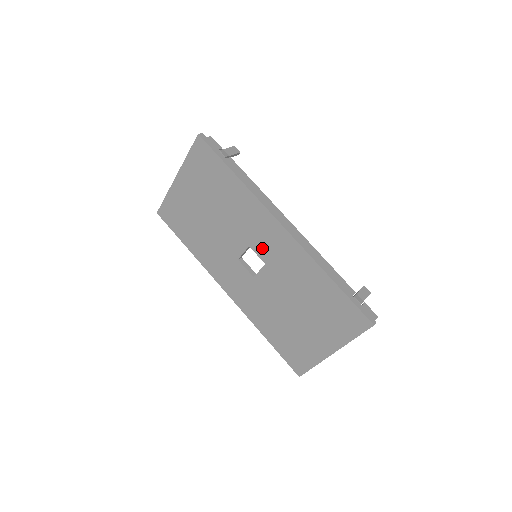
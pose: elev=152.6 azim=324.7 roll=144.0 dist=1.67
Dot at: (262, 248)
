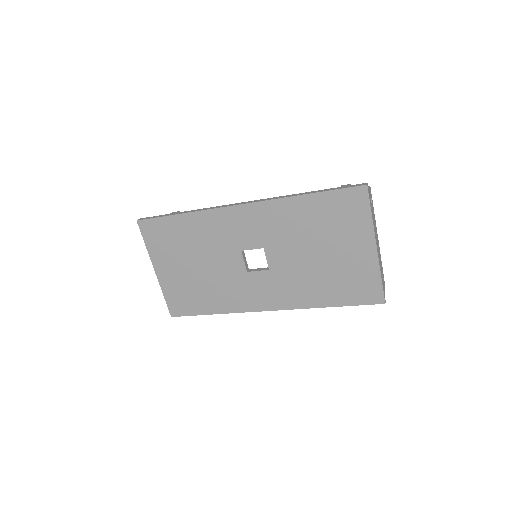
Dot at: (249, 239)
